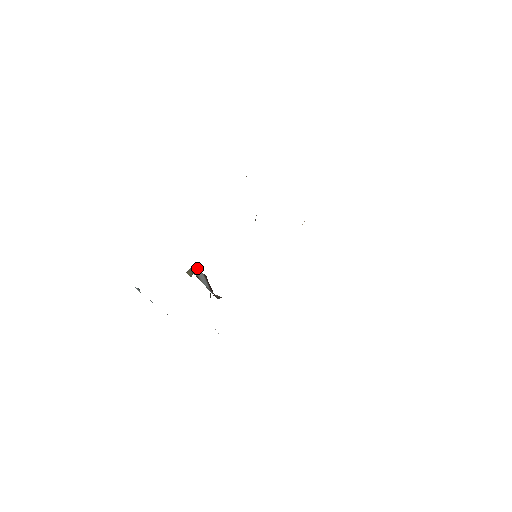
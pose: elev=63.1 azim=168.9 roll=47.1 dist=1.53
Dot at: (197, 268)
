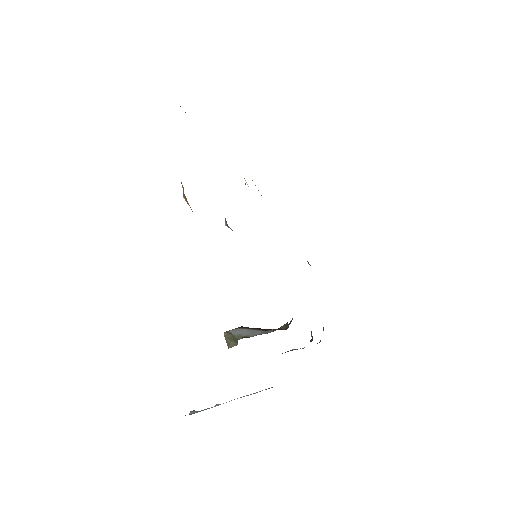
Dot at: (229, 332)
